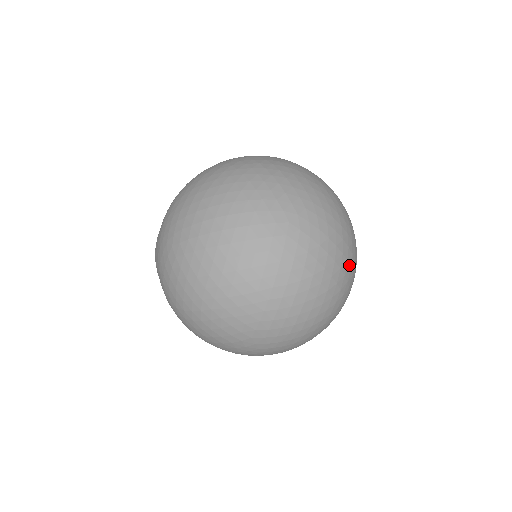
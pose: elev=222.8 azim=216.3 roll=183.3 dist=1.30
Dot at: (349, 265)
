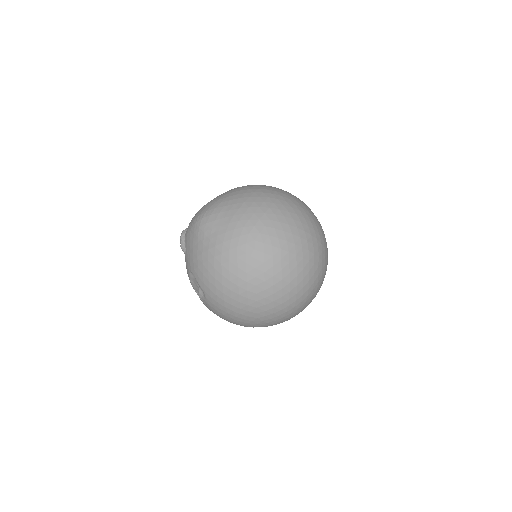
Dot at: occluded
